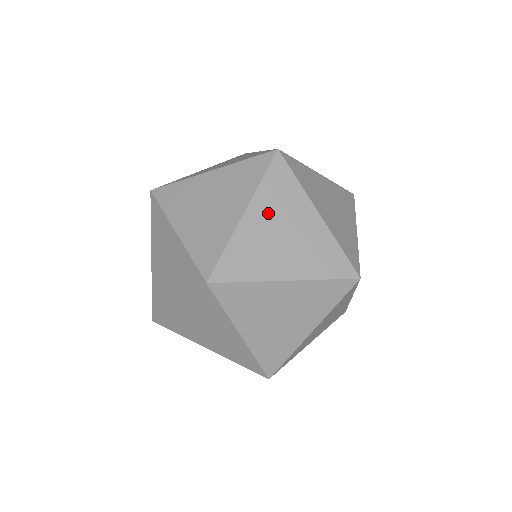
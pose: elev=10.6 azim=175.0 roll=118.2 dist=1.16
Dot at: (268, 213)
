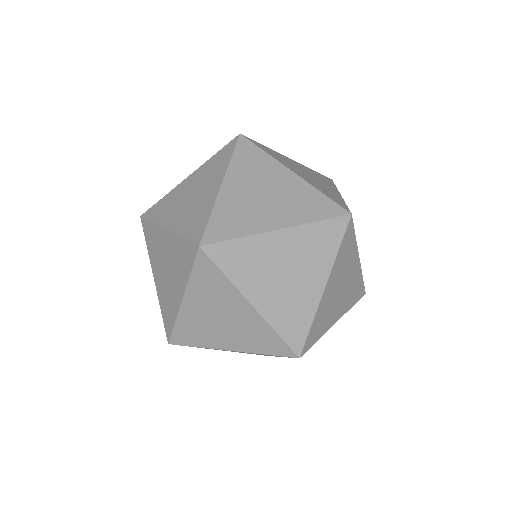
Dot at: (337, 278)
